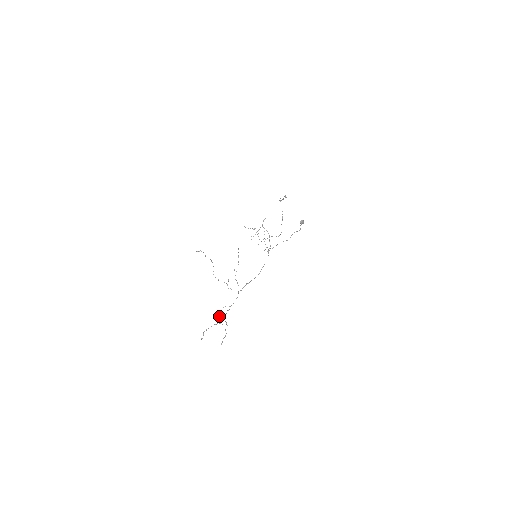
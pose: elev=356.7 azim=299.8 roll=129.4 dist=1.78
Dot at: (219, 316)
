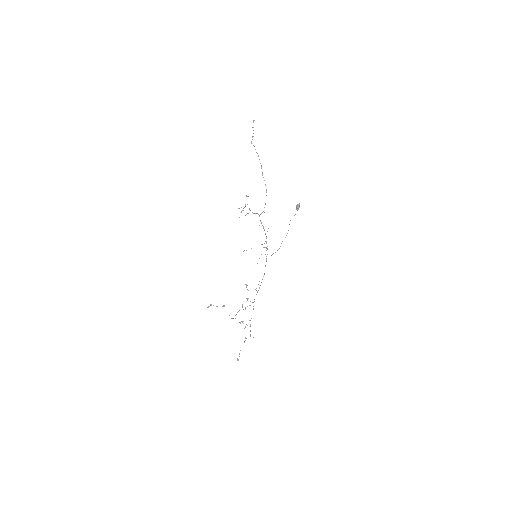
Dot at: occluded
